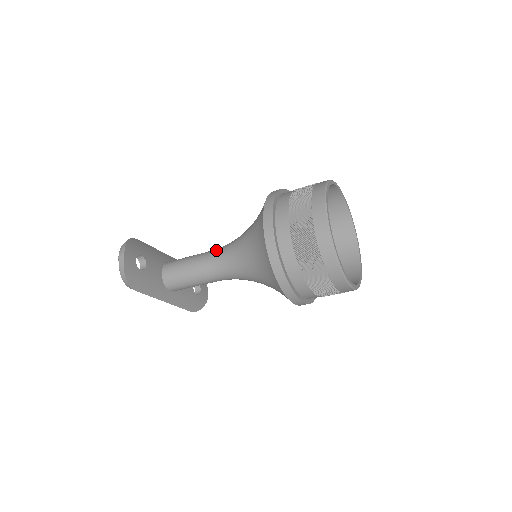
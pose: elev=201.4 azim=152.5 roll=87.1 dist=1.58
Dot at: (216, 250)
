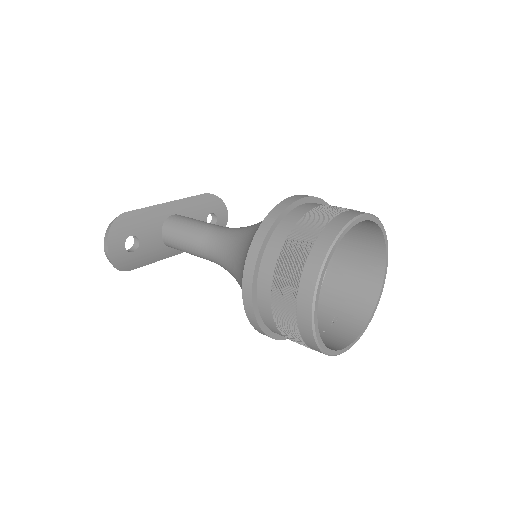
Dot at: (211, 238)
